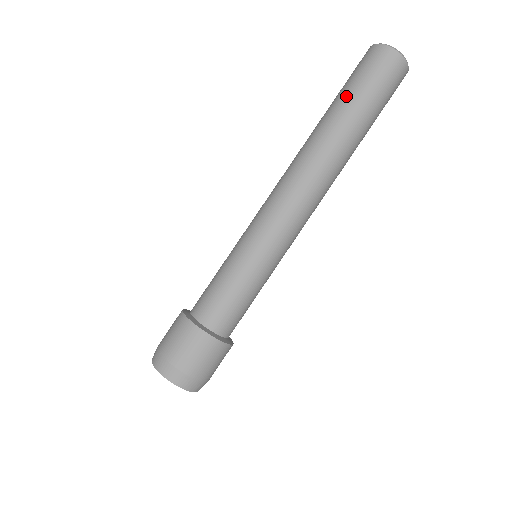
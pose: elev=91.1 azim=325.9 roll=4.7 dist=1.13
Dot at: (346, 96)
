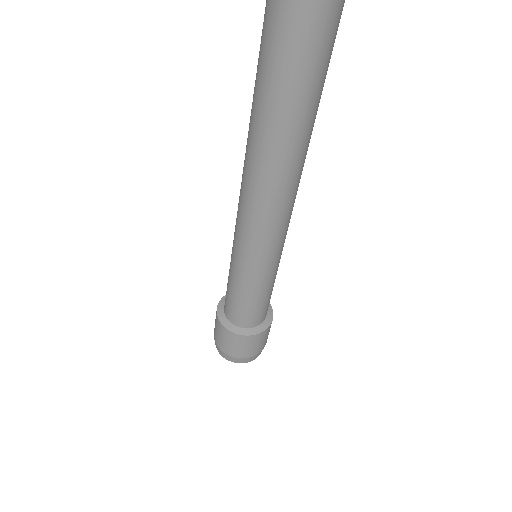
Dot at: (261, 70)
